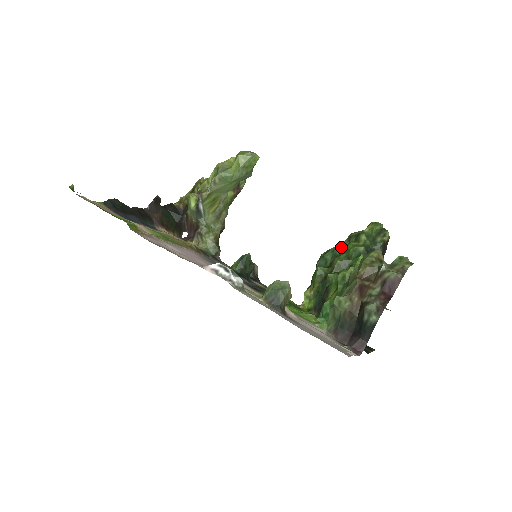
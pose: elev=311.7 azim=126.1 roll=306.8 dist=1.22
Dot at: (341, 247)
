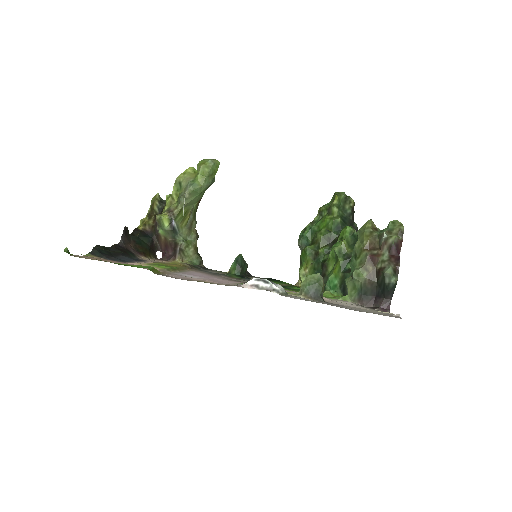
Dot at: (317, 223)
